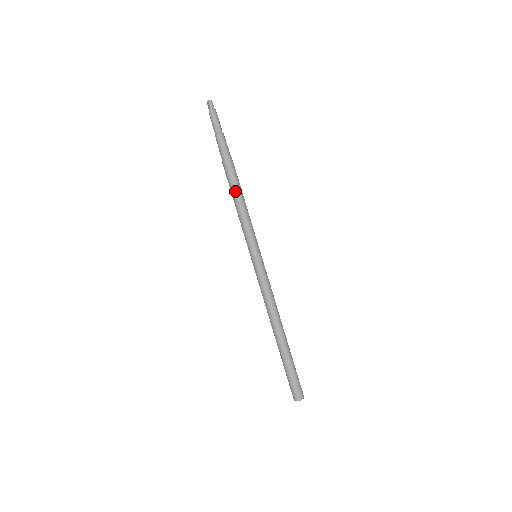
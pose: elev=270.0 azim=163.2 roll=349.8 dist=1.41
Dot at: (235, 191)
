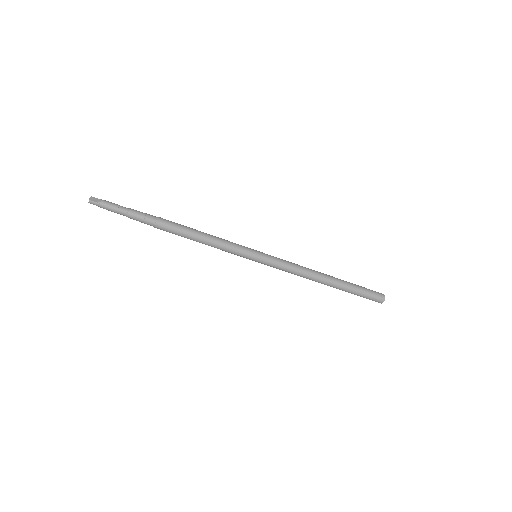
Dot at: occluded
